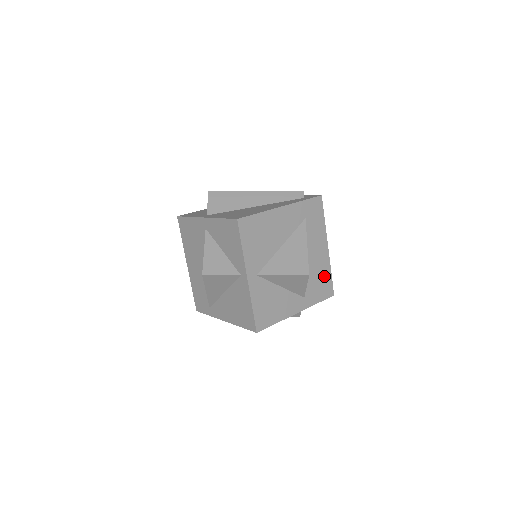
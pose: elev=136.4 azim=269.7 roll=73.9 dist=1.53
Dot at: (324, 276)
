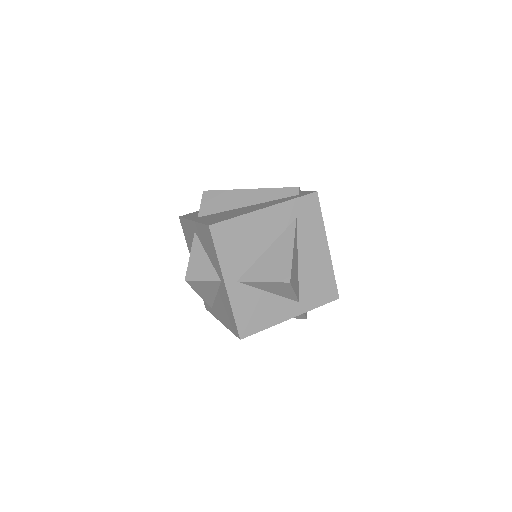
Dot at: (325, 278)
